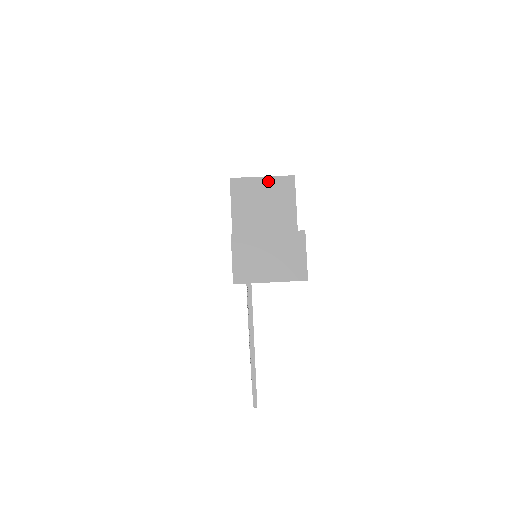
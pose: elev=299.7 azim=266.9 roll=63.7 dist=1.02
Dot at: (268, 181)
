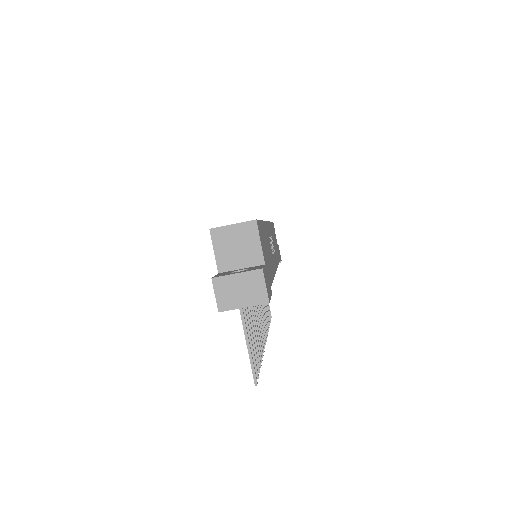
Dot at: (237, 227)
